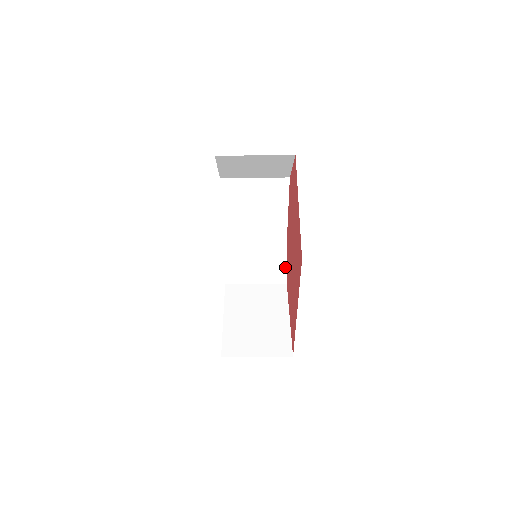
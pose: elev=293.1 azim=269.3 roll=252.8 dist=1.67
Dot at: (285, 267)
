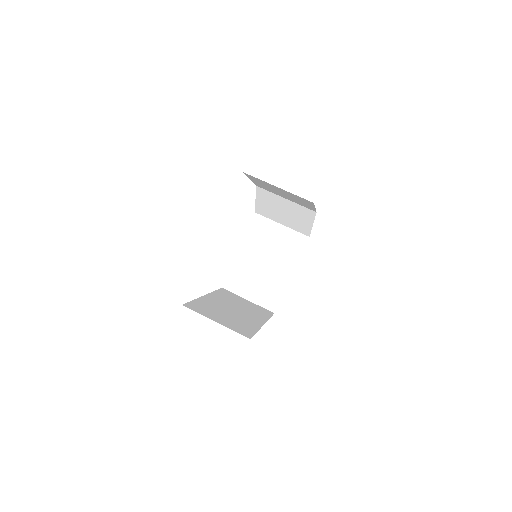
Dot at: (310, 228)
